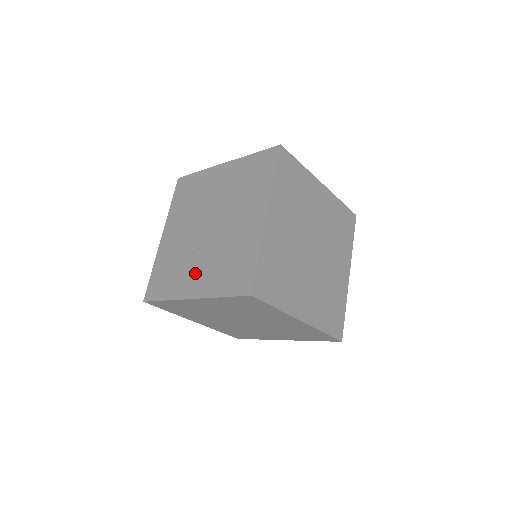
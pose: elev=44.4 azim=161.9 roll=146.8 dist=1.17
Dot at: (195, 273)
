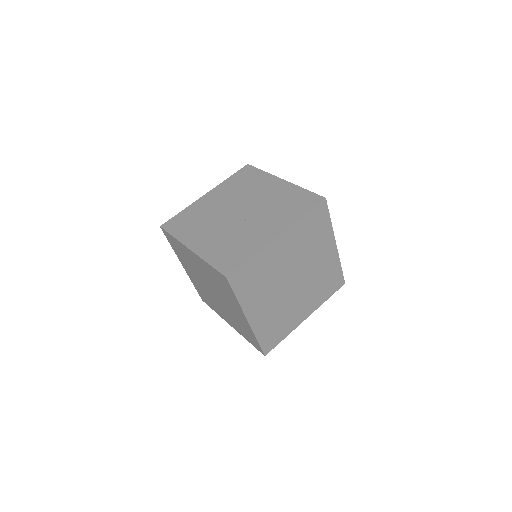
Dot at: (262, 228)
